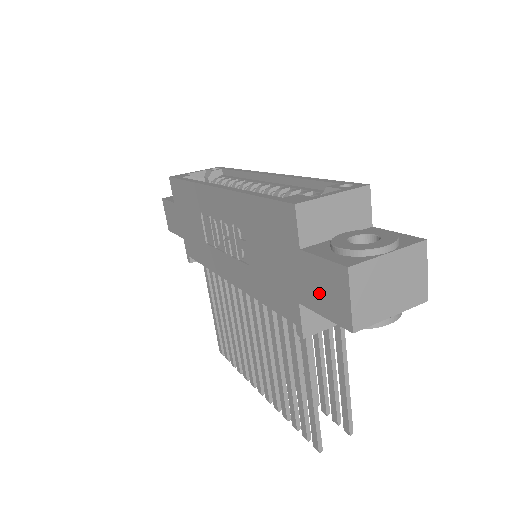
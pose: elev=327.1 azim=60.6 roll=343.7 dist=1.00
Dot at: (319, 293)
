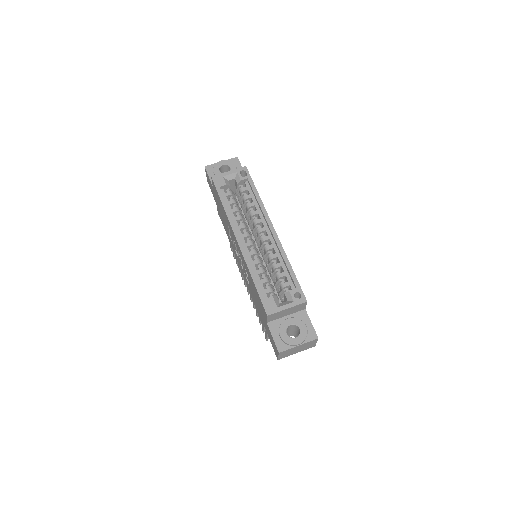
Dot at: occluded
